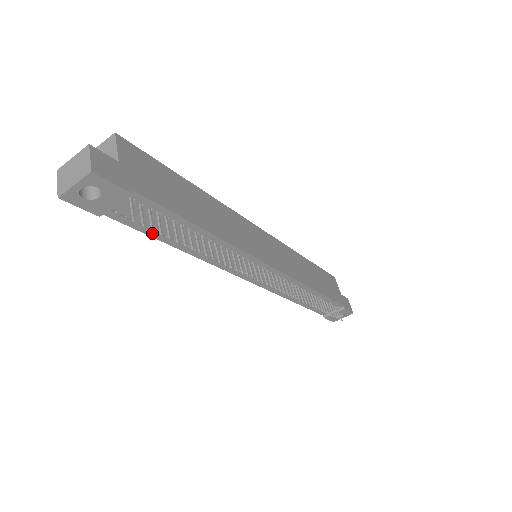
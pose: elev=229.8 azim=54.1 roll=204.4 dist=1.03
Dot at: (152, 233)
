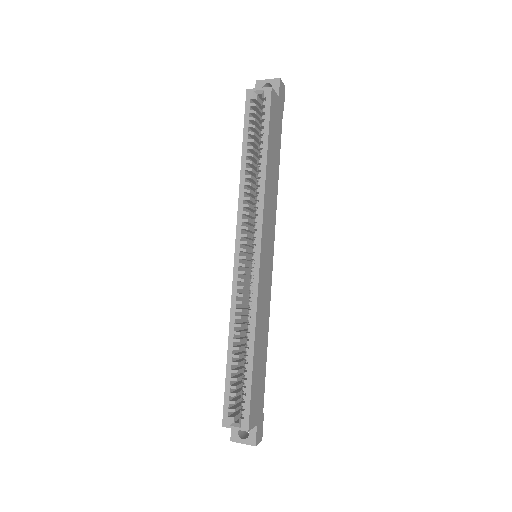
Dot at: occluded
